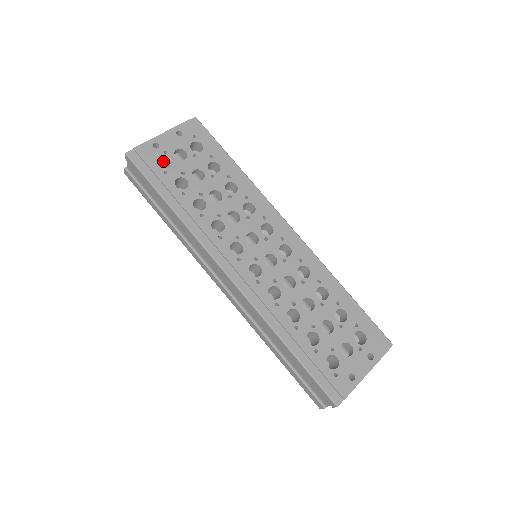
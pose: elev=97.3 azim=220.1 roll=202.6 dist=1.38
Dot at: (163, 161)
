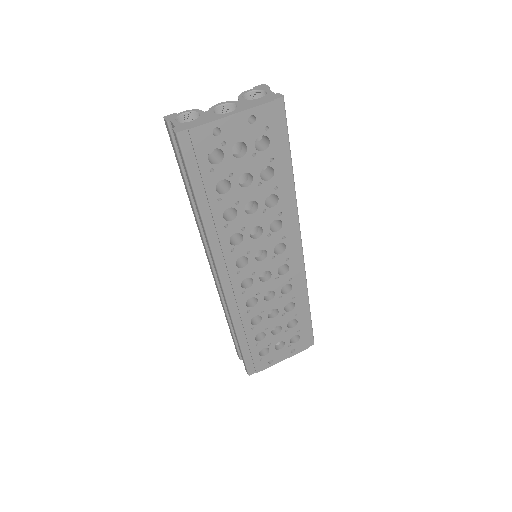
Dot at: occluded
